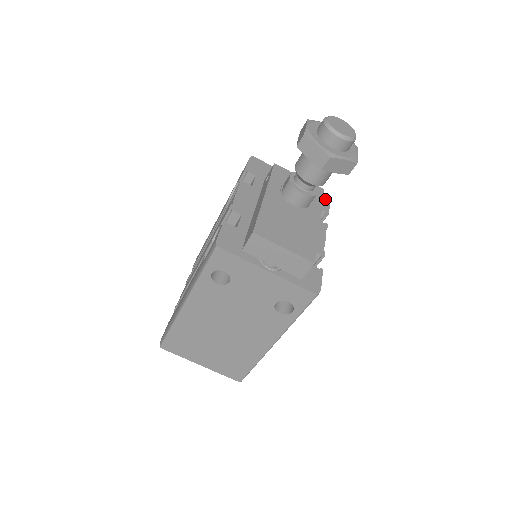
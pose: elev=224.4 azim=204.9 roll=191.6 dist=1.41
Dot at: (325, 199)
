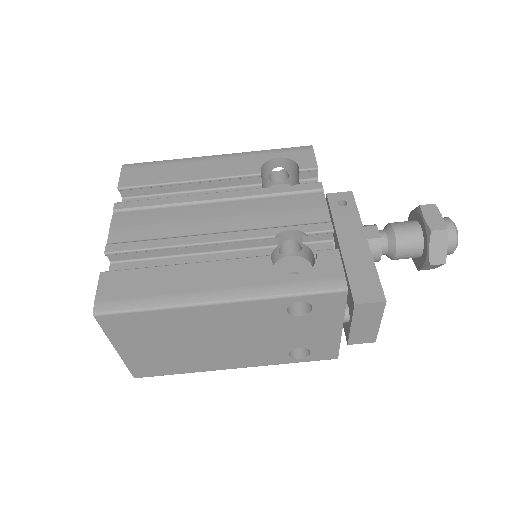
Dot at: occluded
